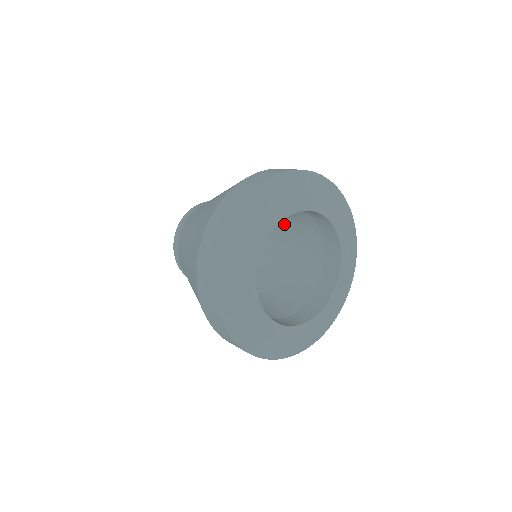
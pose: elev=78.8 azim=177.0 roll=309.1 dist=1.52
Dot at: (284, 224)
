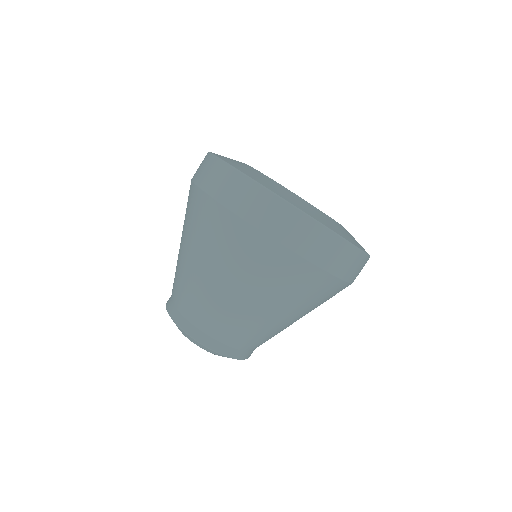
Dot at: occluded
